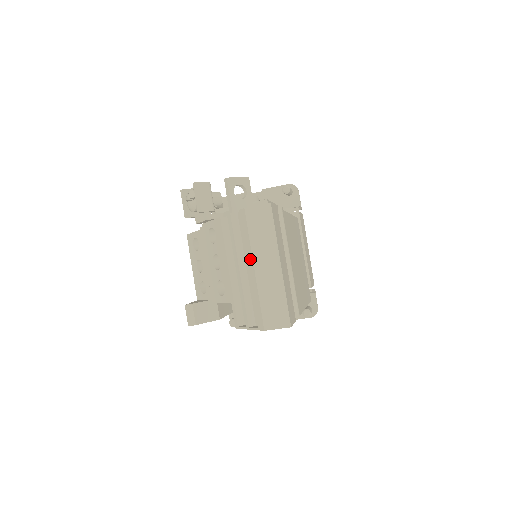
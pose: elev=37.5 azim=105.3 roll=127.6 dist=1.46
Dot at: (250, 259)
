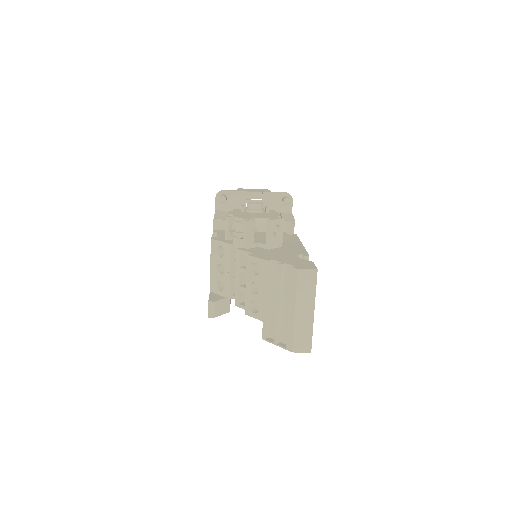
Dot at: (293, 304)
